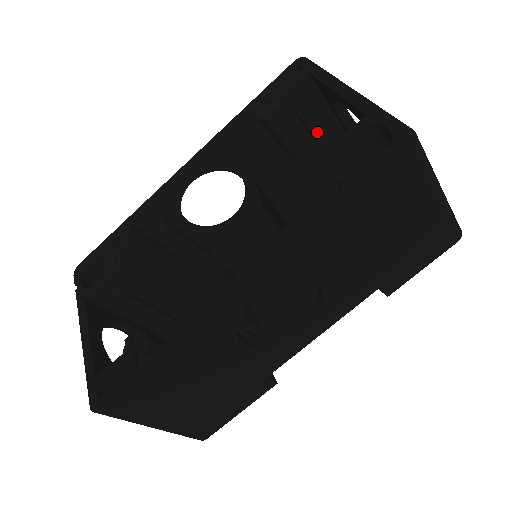
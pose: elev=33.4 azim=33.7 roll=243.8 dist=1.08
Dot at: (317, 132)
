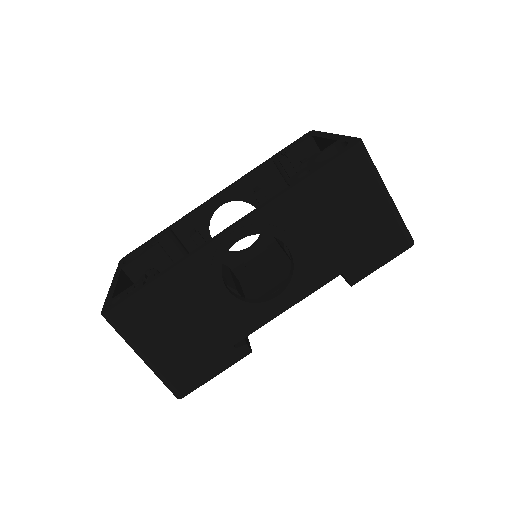
Dot at: occluded
